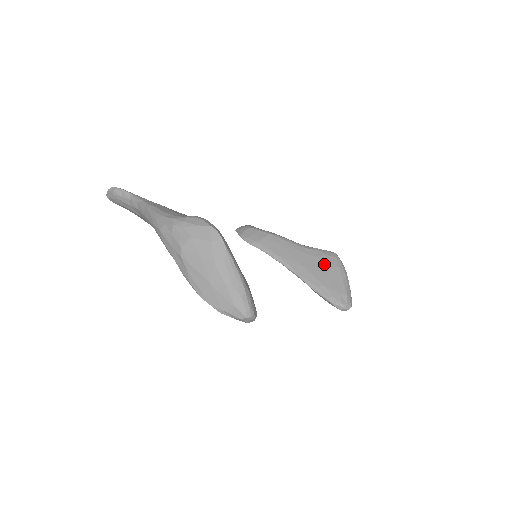
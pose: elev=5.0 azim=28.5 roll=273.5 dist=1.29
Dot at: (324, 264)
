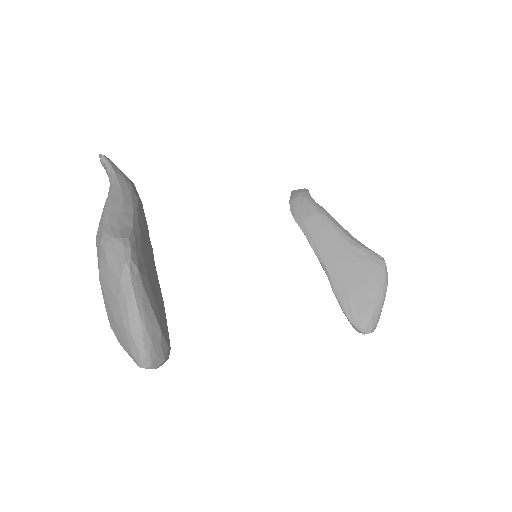
Dot at: (362, 271)
